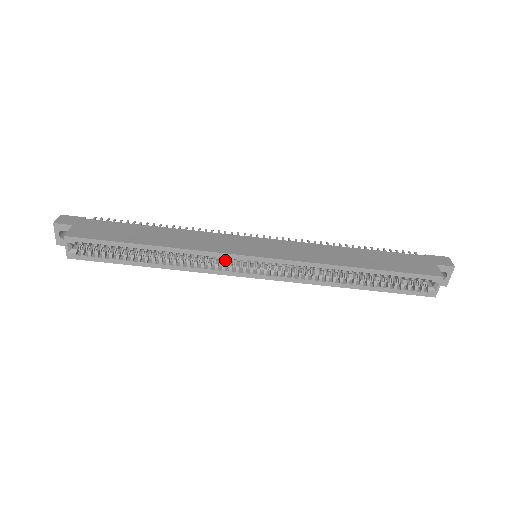
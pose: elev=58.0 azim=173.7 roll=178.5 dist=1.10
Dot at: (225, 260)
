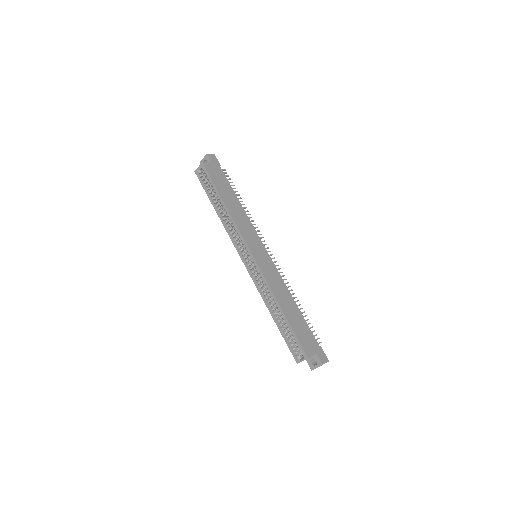
Dot at: occluded
